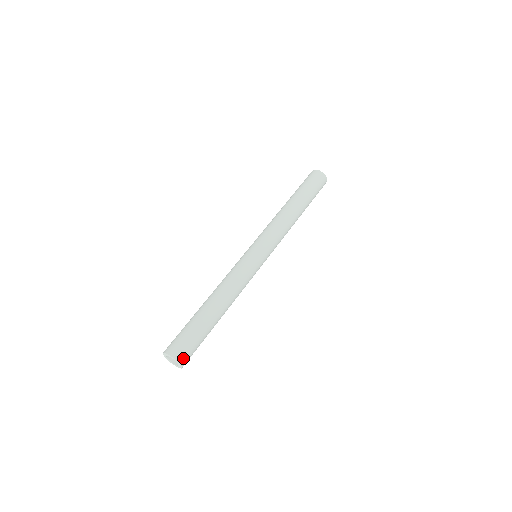
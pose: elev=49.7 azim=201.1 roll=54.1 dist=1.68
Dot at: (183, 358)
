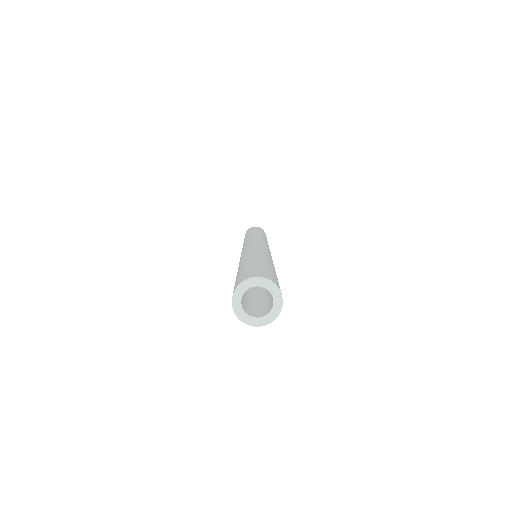
Dot at: (268, 278)
